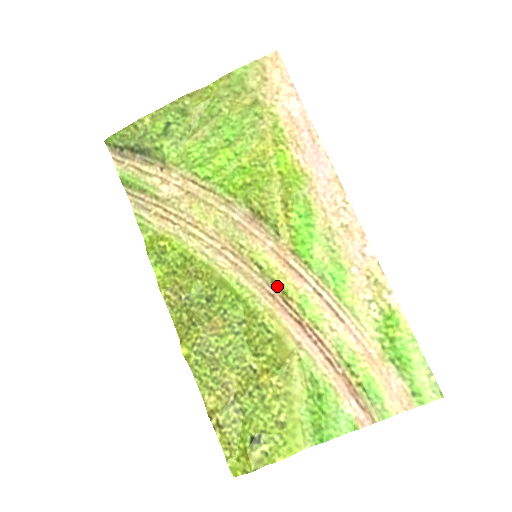
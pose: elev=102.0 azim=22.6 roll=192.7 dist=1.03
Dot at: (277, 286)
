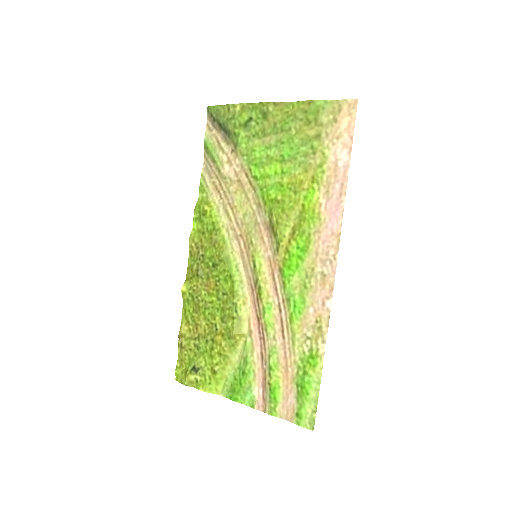
Dot at: (258, 285)
